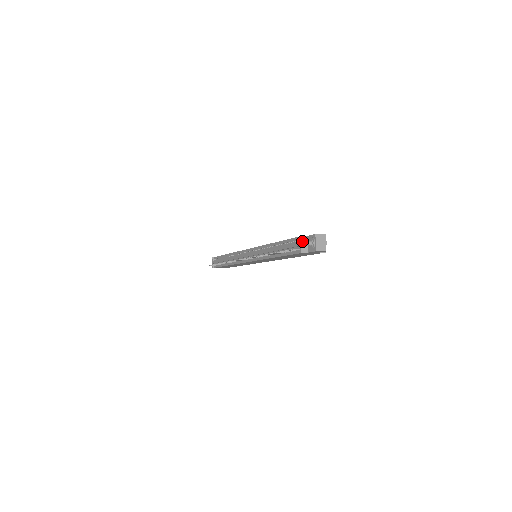
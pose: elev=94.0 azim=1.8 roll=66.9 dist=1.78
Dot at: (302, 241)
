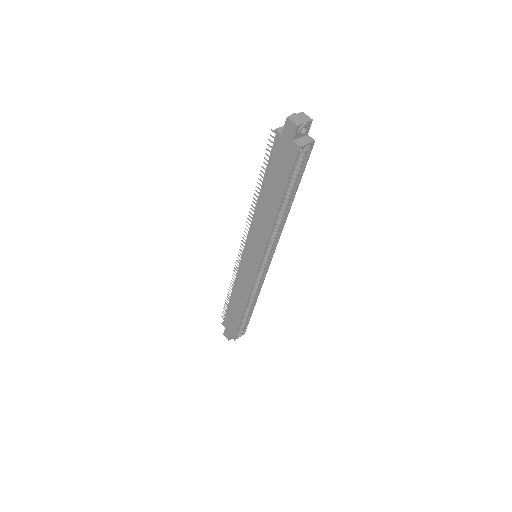
Dot at: occluded
